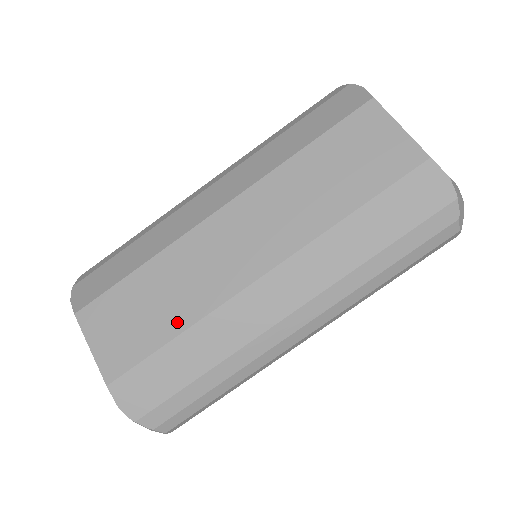
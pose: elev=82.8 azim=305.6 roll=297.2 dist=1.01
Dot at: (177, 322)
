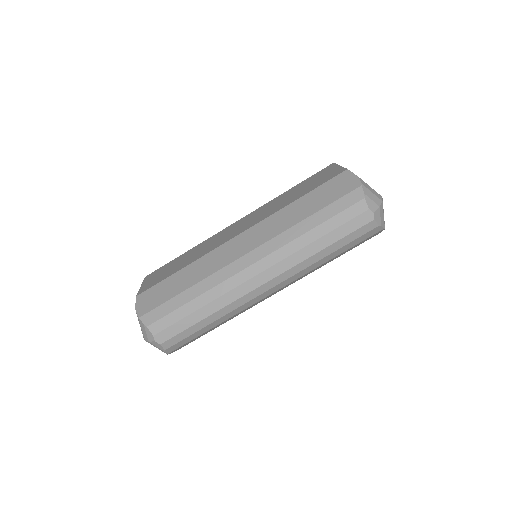
Dot at: (186, 264)
